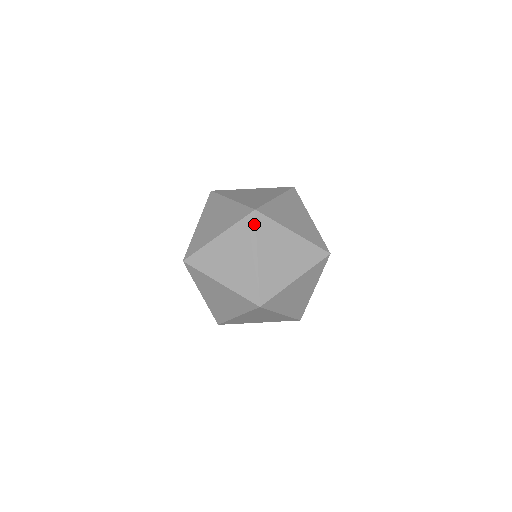
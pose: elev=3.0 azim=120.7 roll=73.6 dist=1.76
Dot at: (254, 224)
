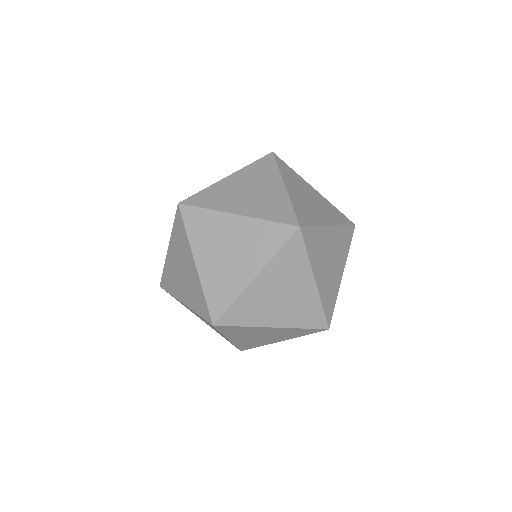
Dot at: (182, 221)
